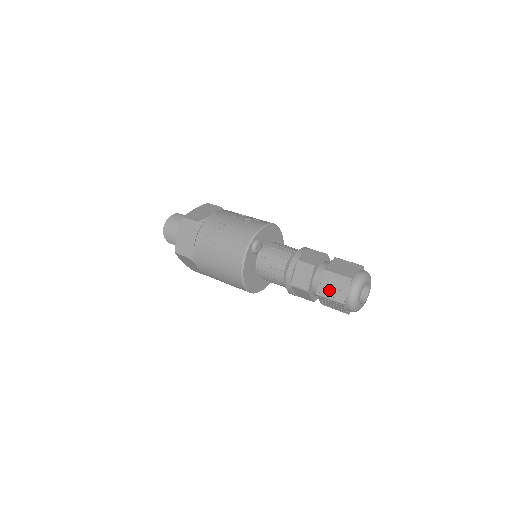
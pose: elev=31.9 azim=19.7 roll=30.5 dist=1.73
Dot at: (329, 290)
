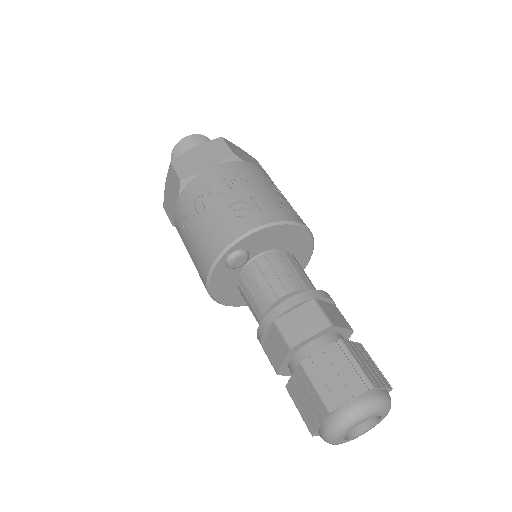
Dot at: (300, 398)
